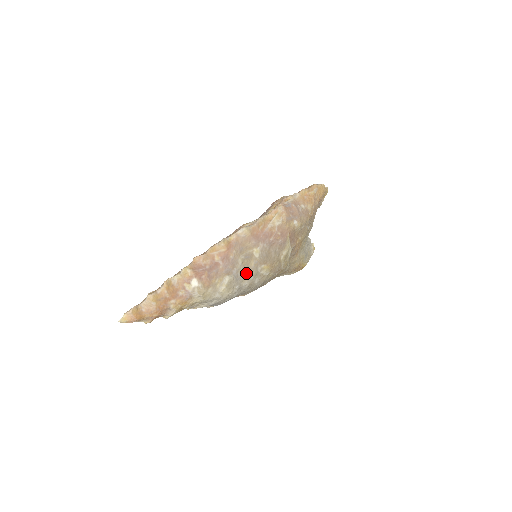
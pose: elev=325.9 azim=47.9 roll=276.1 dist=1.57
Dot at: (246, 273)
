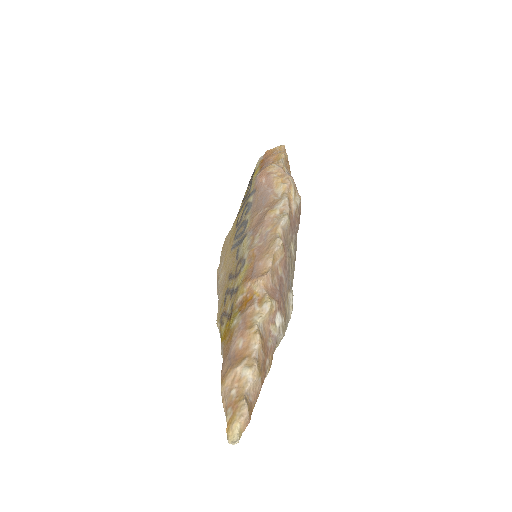
Dot at: (292, 281)
